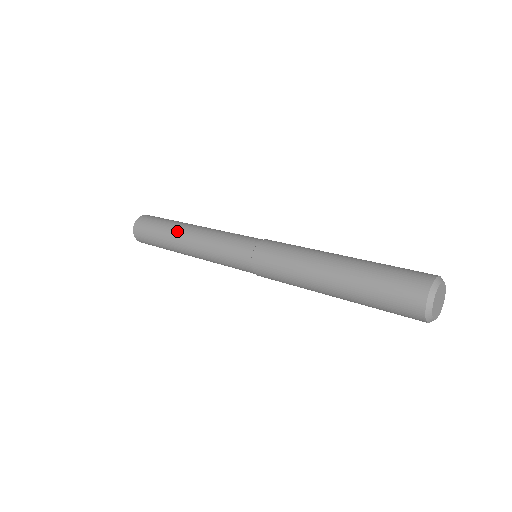
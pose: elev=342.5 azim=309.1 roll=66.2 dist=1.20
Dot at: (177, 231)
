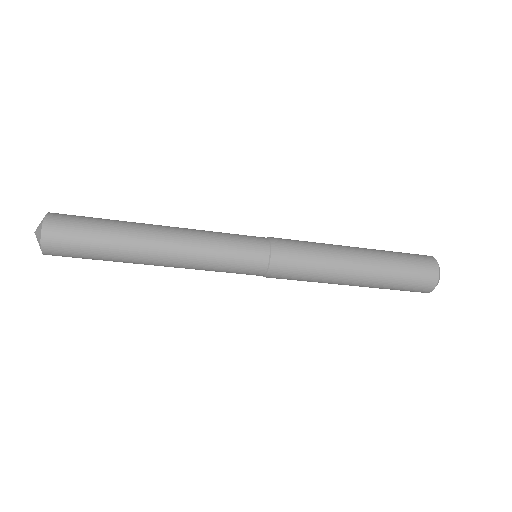
Dot at: occluded
